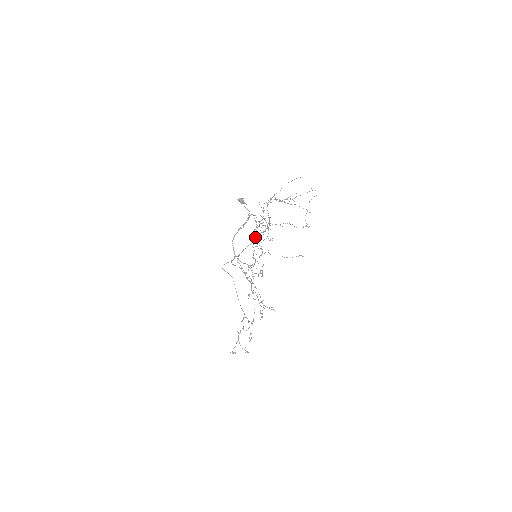
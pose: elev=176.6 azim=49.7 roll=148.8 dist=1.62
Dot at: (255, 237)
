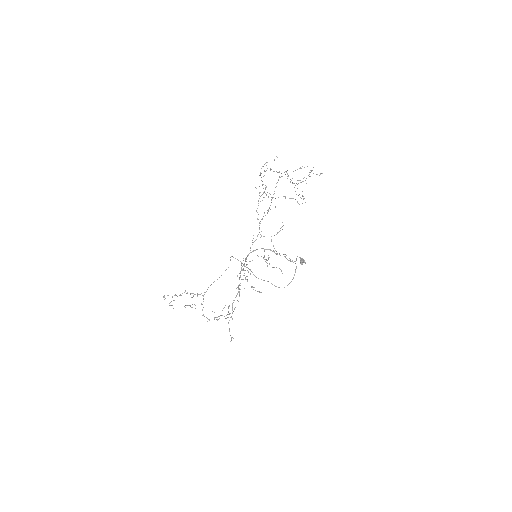
Dot at: (261, 219)
